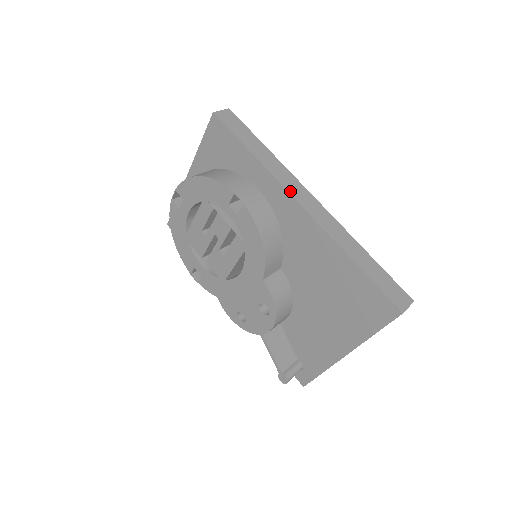
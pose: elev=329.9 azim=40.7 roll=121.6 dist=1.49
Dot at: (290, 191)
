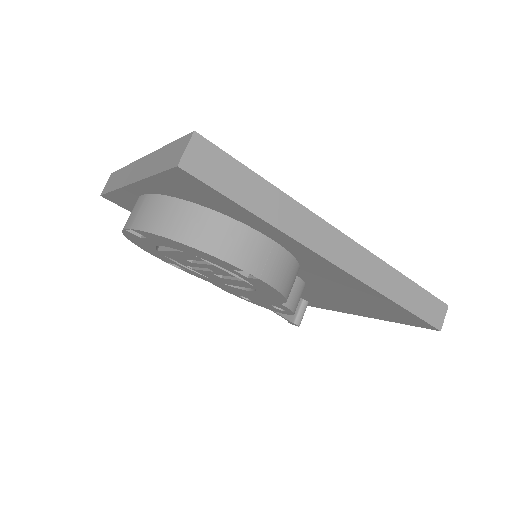
Dot at: (320, 251)
